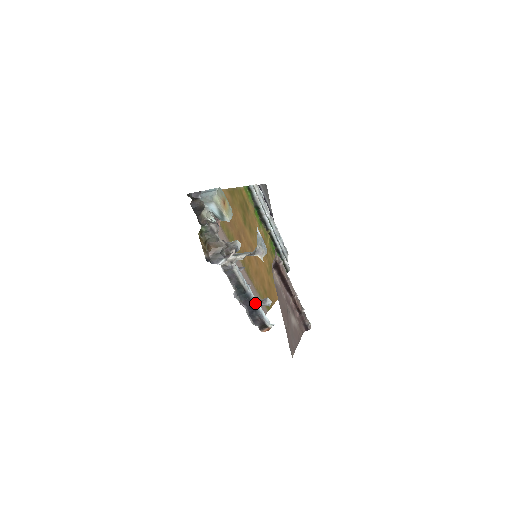
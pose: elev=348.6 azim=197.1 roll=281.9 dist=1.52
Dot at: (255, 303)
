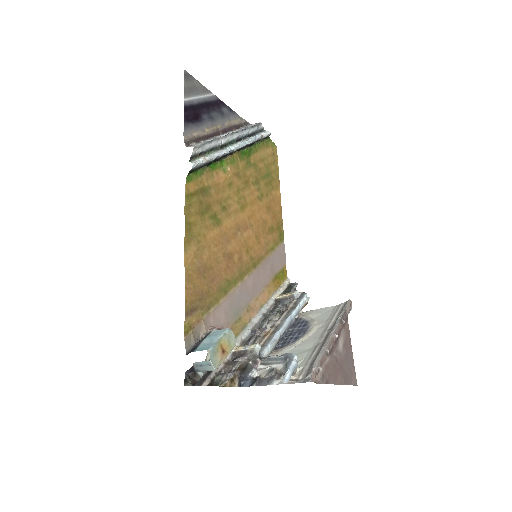
Dot at: (289, 323)
